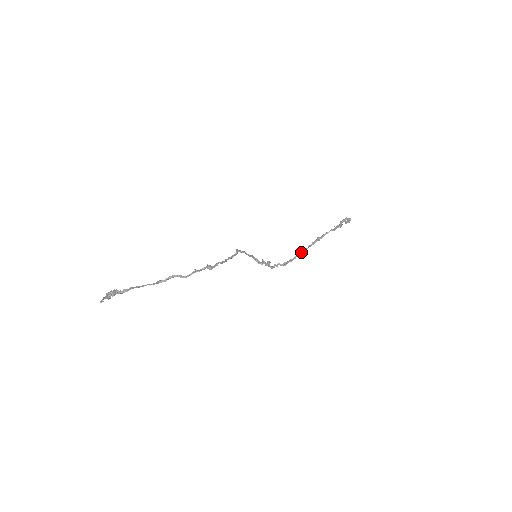
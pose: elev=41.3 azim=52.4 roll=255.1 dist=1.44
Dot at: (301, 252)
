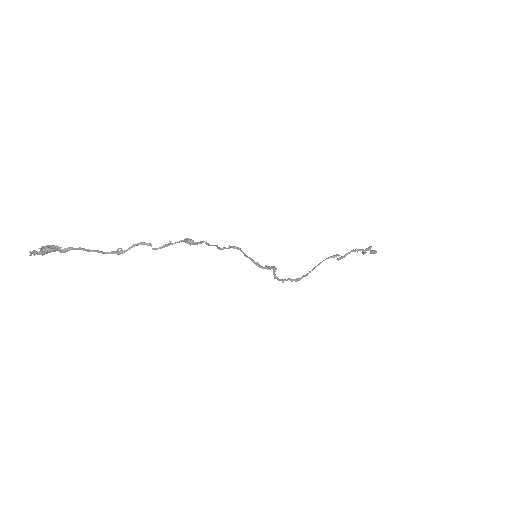
Dot at: occluded
